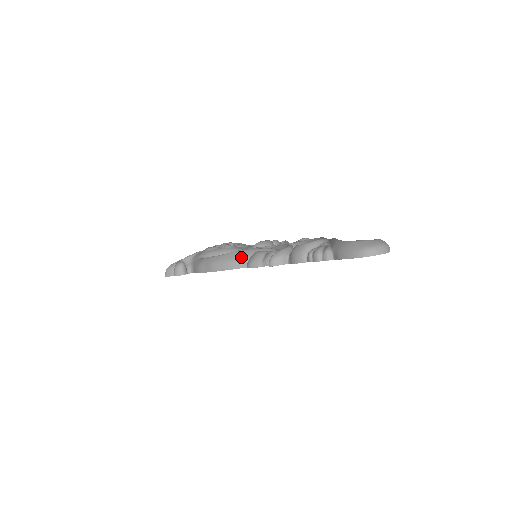
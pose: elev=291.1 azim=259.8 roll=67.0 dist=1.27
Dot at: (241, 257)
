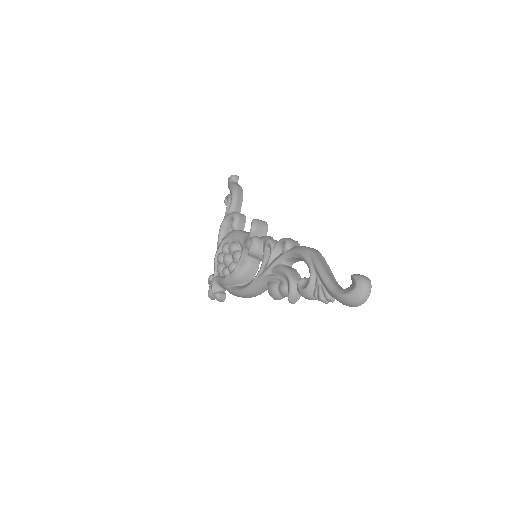
Dot at: (259, 288)
